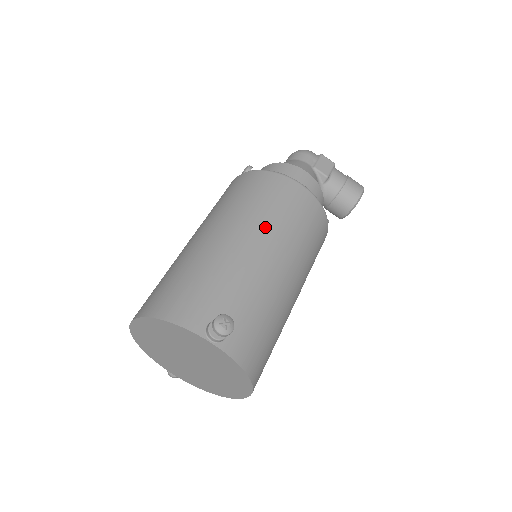
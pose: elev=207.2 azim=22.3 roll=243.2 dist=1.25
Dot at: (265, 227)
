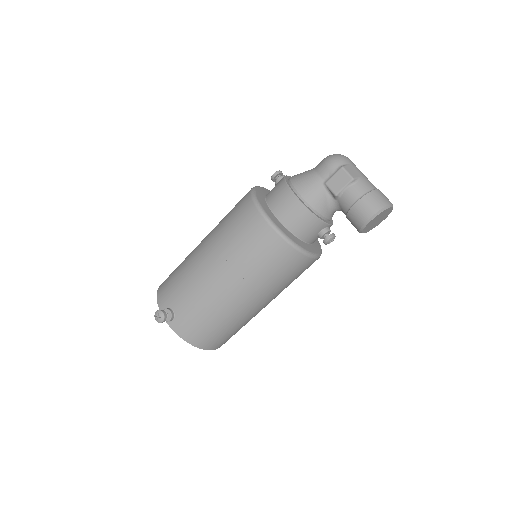
Dot at: (221, 253)
